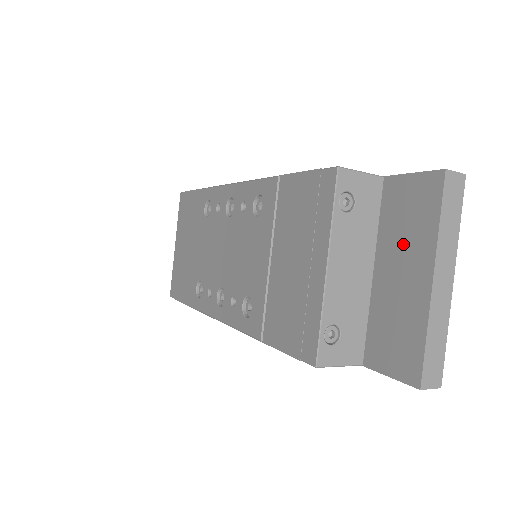
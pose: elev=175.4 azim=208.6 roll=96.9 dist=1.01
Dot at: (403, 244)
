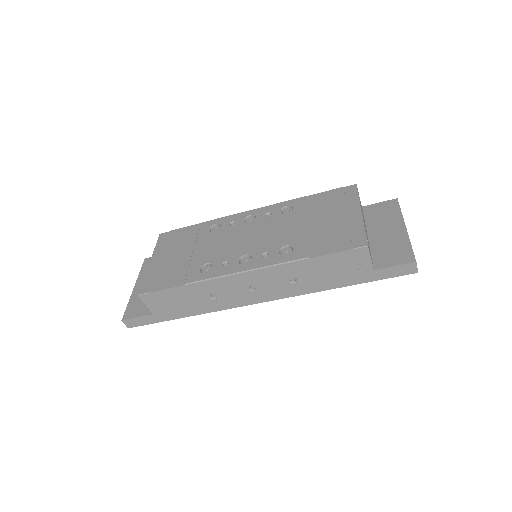
Dot at: (383, 222)
